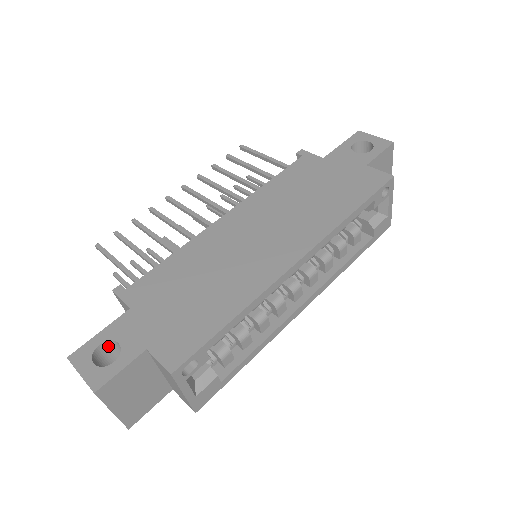
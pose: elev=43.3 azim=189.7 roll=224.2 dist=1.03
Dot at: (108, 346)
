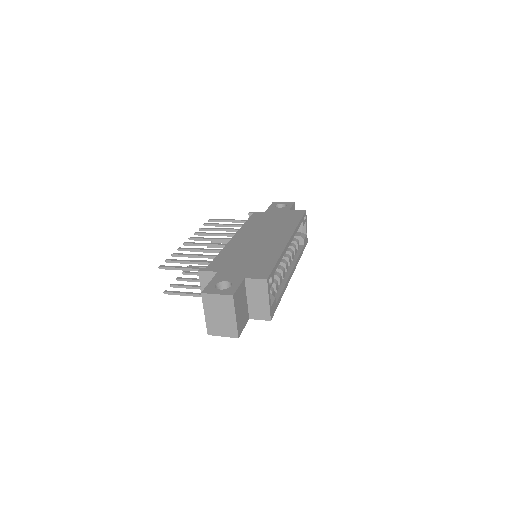
Dot at: (218, 287)
